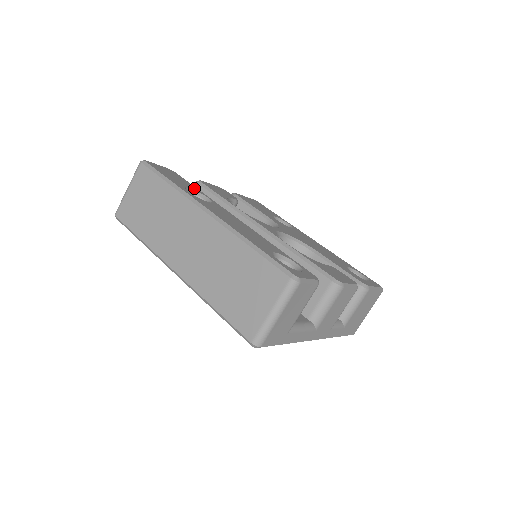
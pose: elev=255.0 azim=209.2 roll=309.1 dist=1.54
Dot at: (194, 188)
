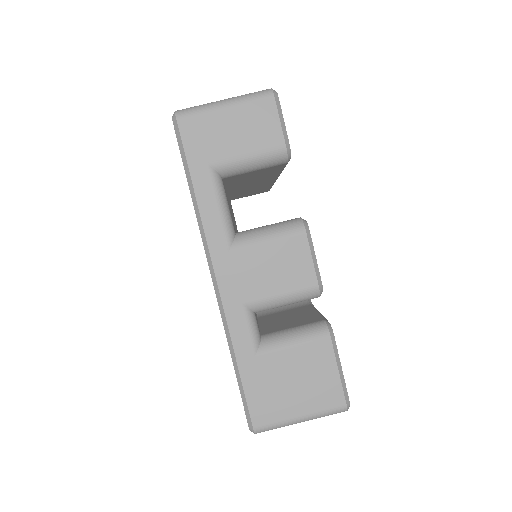
Dot at: occluded
